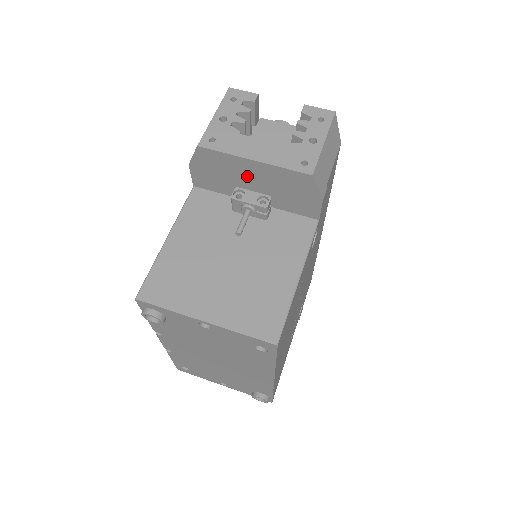
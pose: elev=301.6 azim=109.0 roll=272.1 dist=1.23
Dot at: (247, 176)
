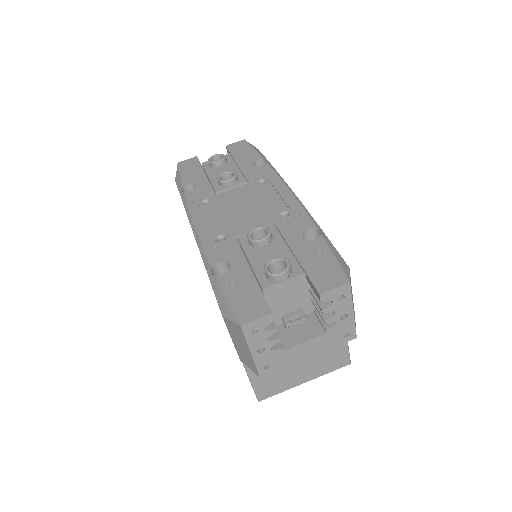
Dot at: occluded
